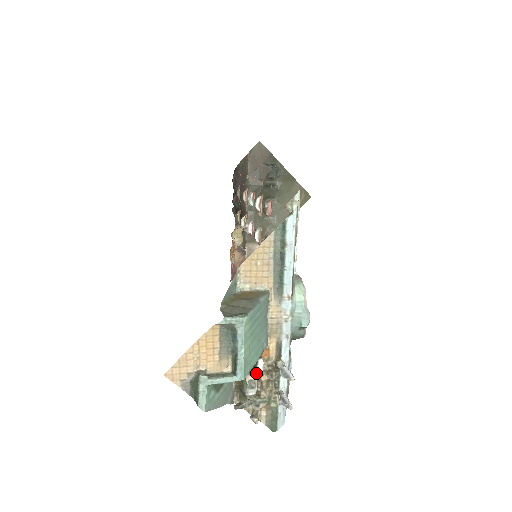
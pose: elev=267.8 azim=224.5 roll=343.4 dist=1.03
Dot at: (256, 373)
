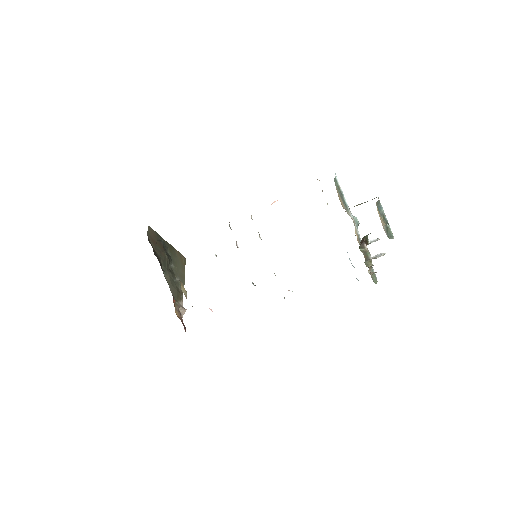
Dot at: (366, 248)
